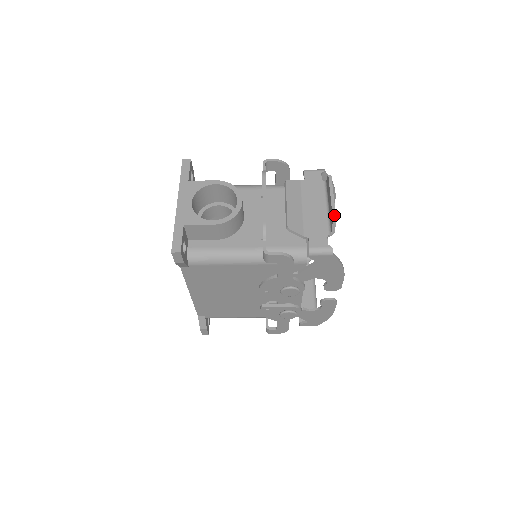
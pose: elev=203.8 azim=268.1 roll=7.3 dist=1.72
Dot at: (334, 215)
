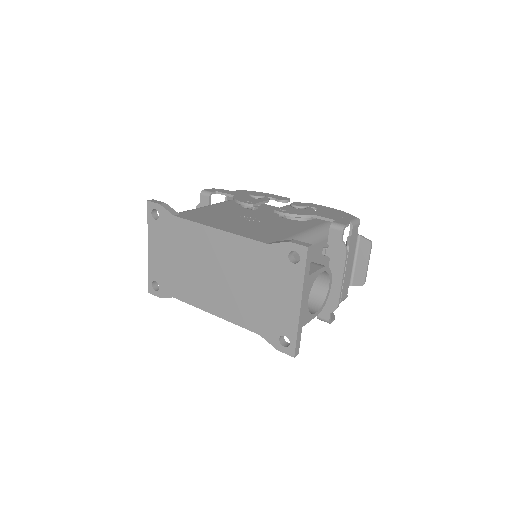
Dot at: occluded
